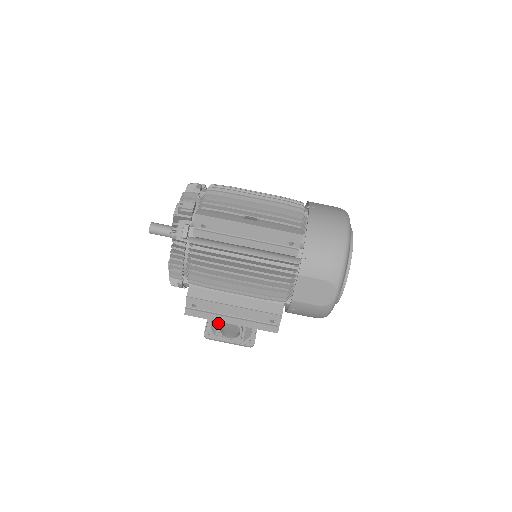
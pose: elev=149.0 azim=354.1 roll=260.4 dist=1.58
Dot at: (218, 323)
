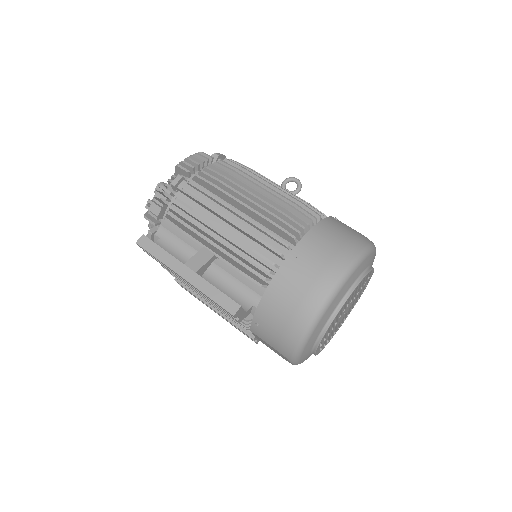
Dot at: occluded
